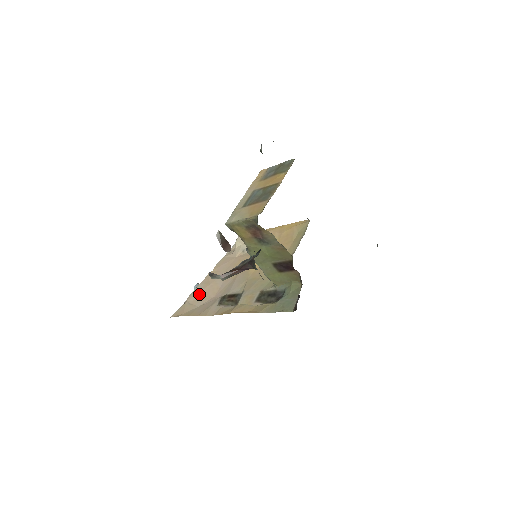
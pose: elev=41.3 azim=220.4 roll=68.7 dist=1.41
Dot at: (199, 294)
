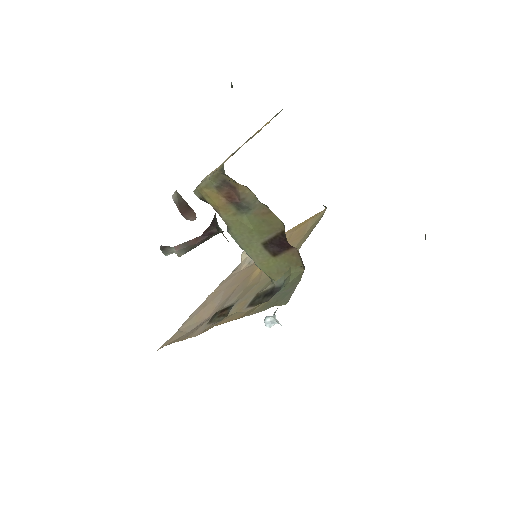
Dot at: (192, 319)
